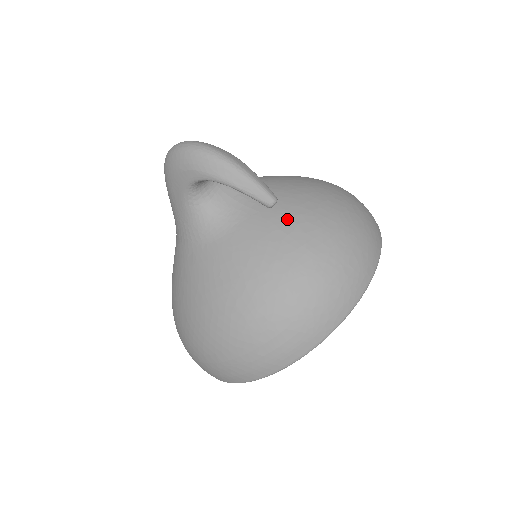
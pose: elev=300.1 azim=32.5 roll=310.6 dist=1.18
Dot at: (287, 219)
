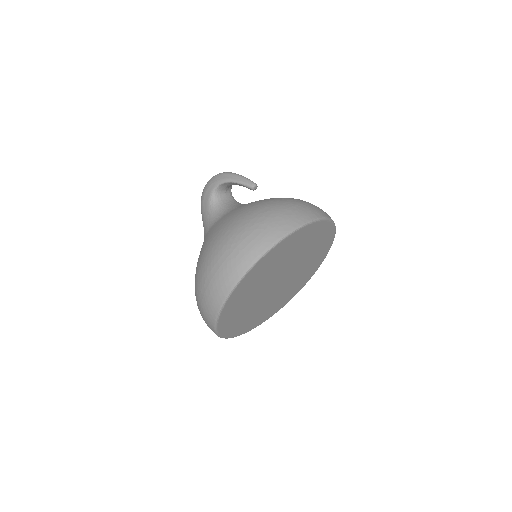
Dot at: occluded
